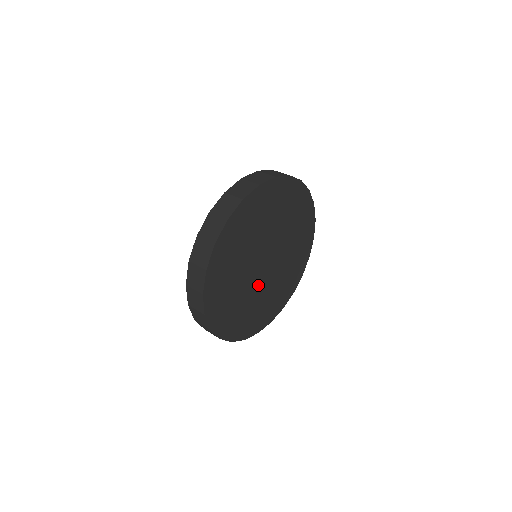
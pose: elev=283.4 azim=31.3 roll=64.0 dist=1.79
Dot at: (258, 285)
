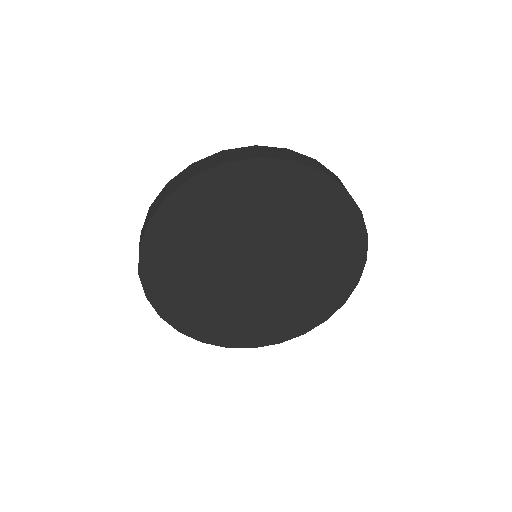
Dot at: (237, 288)
